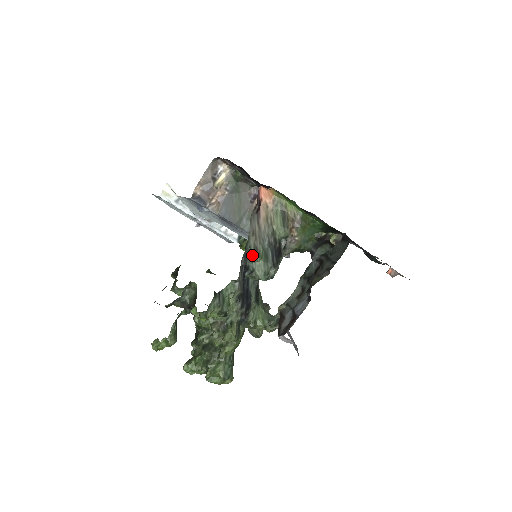
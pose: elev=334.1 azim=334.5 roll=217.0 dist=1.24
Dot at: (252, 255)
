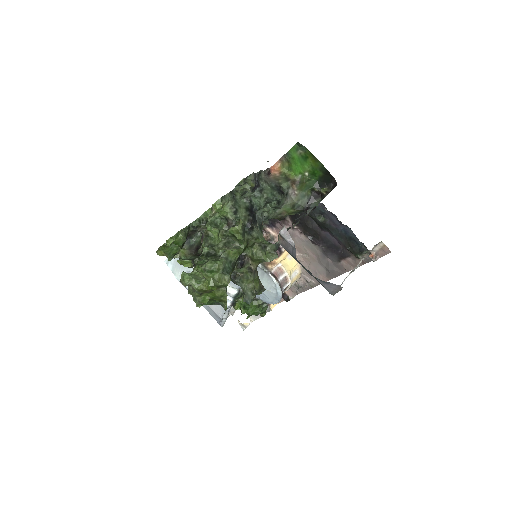
Dot at: (263, 182)
